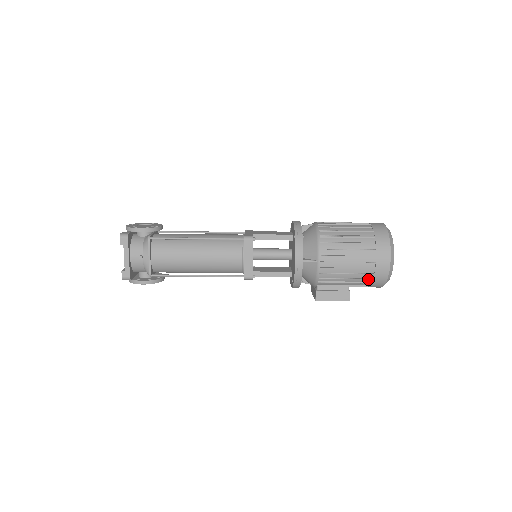
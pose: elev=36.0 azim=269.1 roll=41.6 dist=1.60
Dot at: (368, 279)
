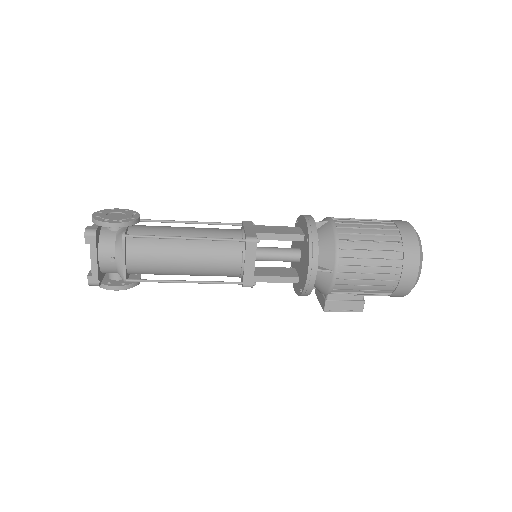
Dot at: (388, 291)
